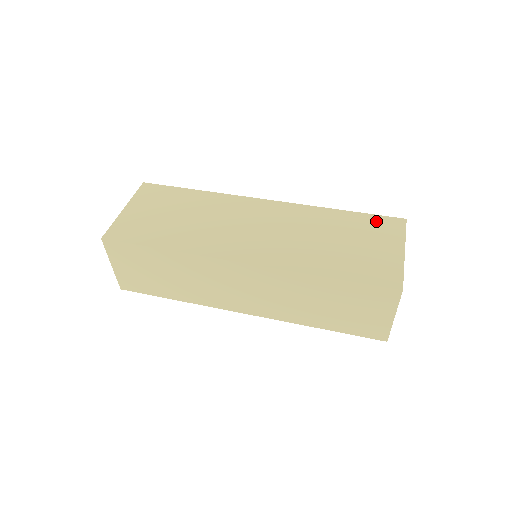
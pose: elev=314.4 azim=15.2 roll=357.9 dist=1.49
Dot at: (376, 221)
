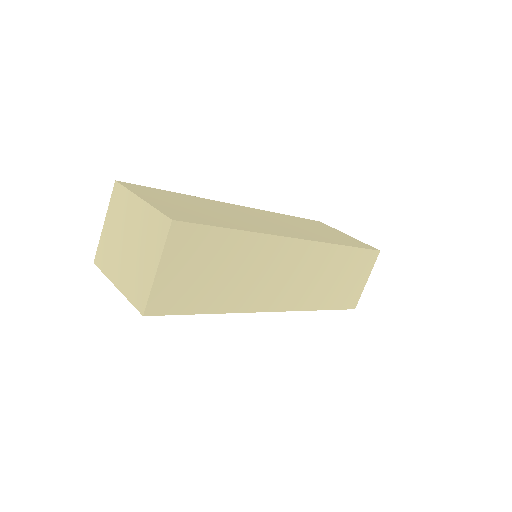
Dot at: (312, 221)
